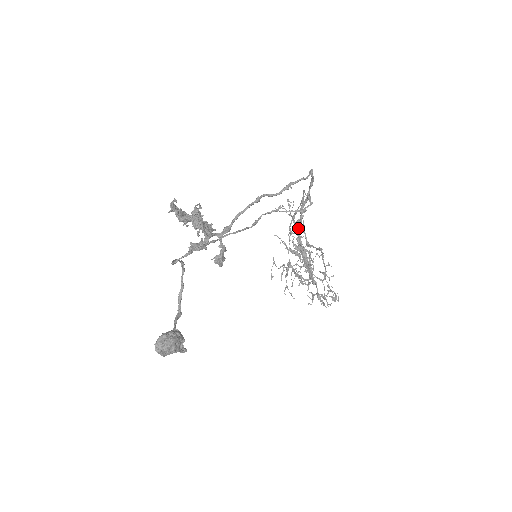
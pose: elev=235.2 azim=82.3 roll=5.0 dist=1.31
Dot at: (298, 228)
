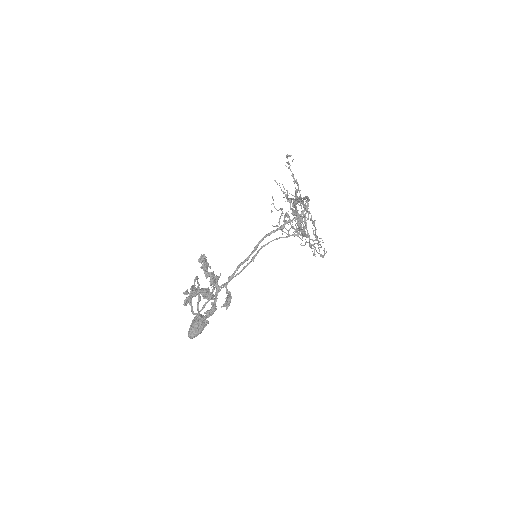
Dot at: (295, 204)
